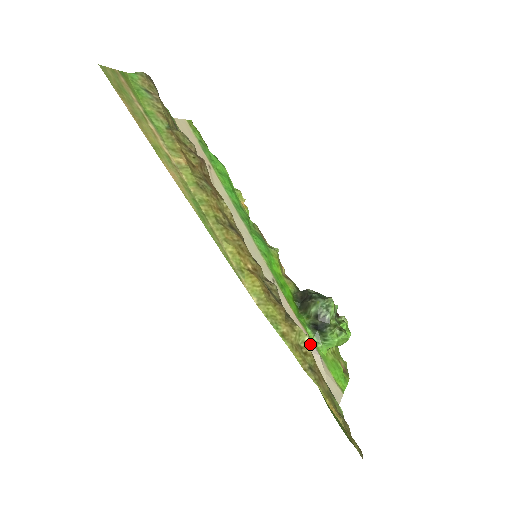
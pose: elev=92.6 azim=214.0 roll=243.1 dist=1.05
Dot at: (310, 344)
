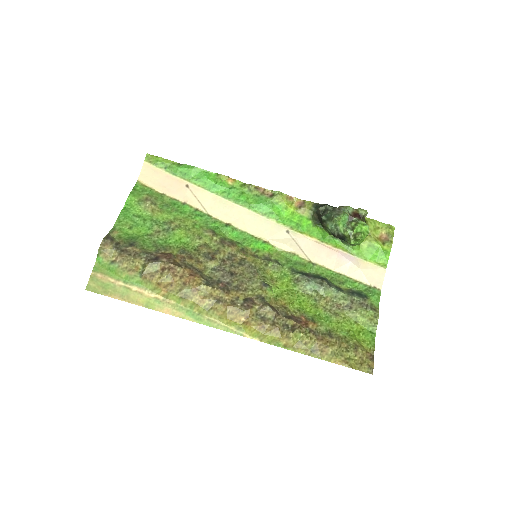
Dot at: (340, 257)
